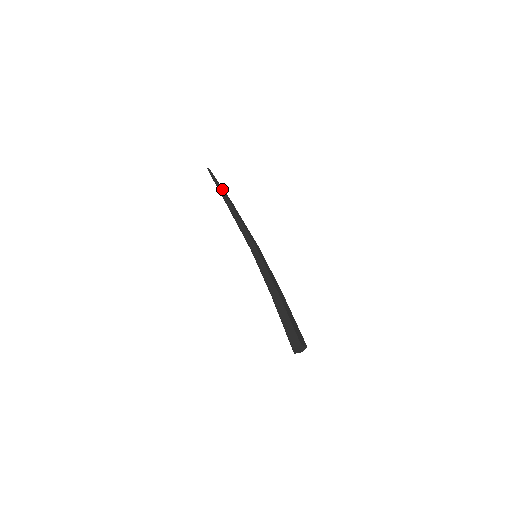
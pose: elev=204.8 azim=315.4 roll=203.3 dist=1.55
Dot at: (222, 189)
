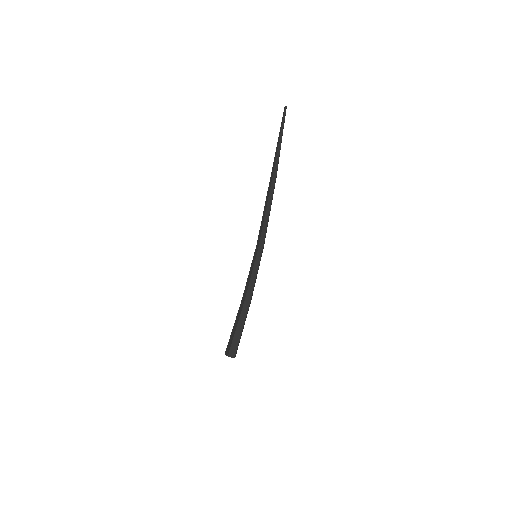
Dot at: occluded
